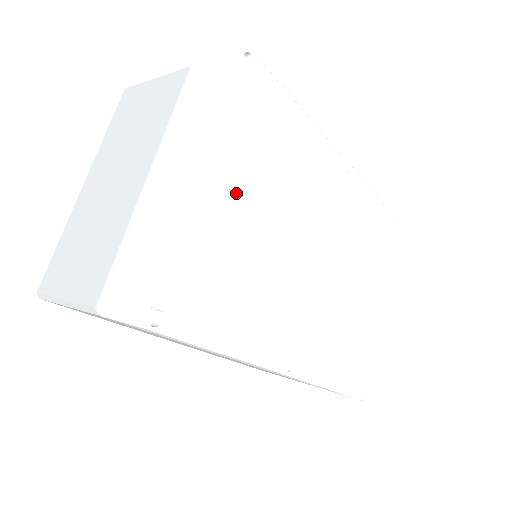
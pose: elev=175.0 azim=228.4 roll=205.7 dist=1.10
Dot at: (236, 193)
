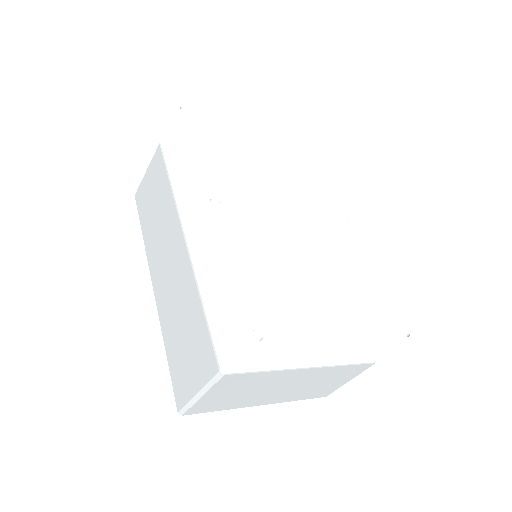
Dot at: (261, 142)
